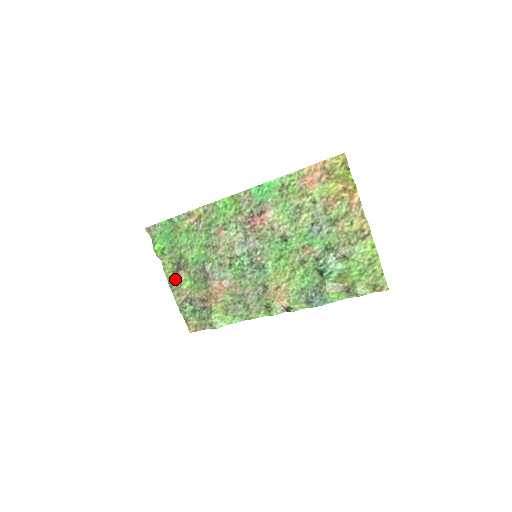
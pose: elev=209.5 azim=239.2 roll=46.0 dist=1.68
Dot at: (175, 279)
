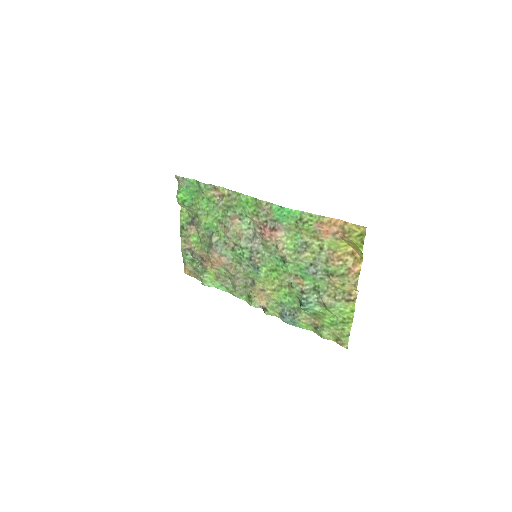
Dot at: (186, 229)
